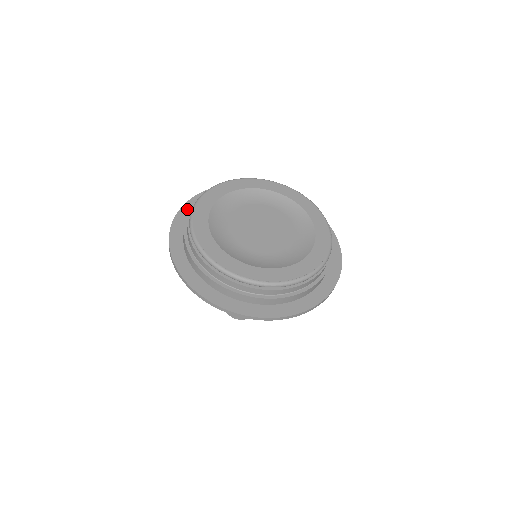
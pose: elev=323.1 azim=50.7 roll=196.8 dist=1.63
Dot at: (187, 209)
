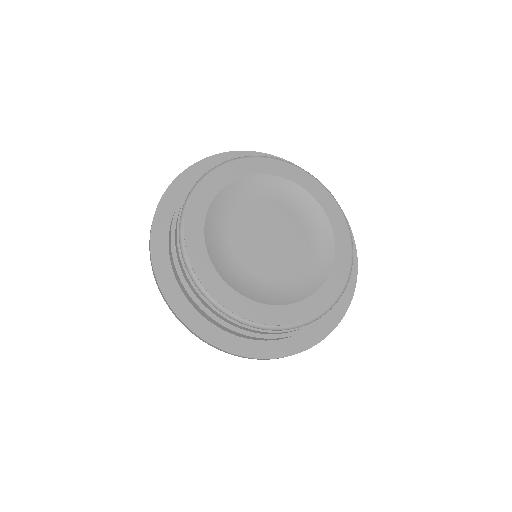
Dot at: (204, 166)
